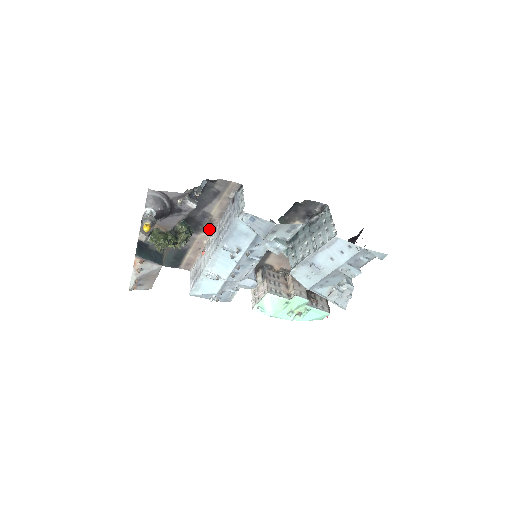
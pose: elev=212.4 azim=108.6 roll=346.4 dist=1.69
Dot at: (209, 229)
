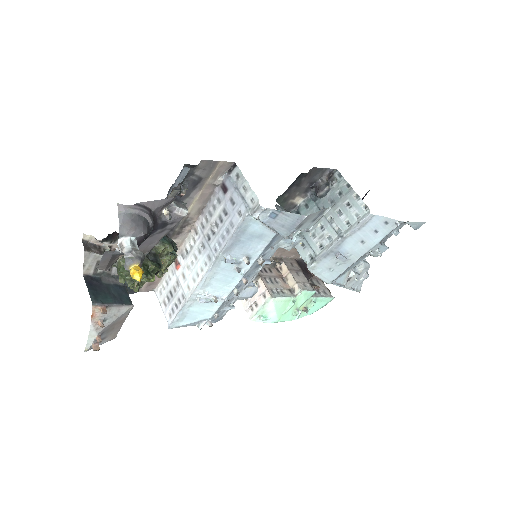
Dot at: (183, 232)
